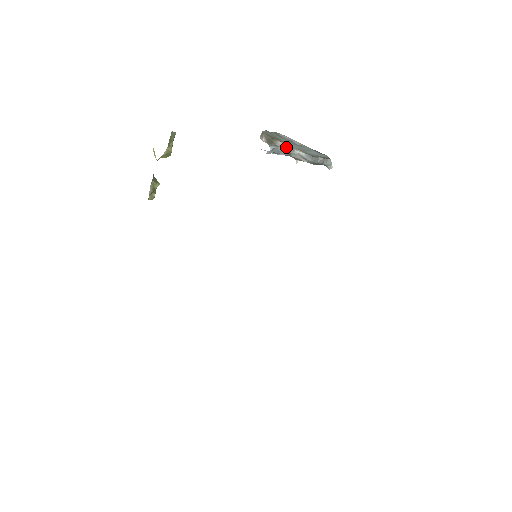
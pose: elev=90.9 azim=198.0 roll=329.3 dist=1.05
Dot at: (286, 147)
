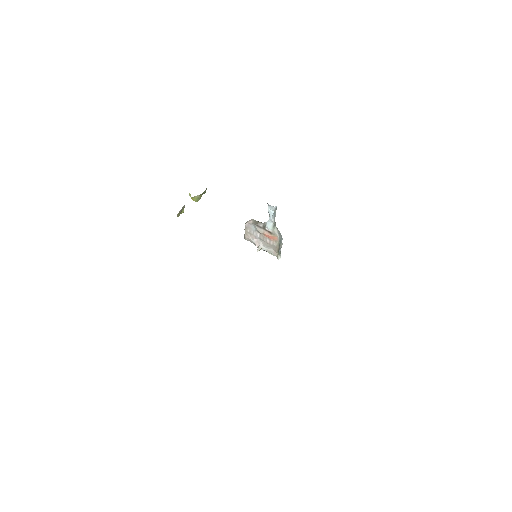
Dot at: (274, 220)
